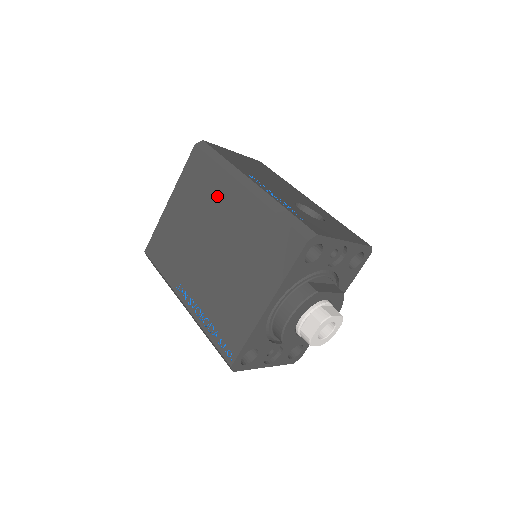
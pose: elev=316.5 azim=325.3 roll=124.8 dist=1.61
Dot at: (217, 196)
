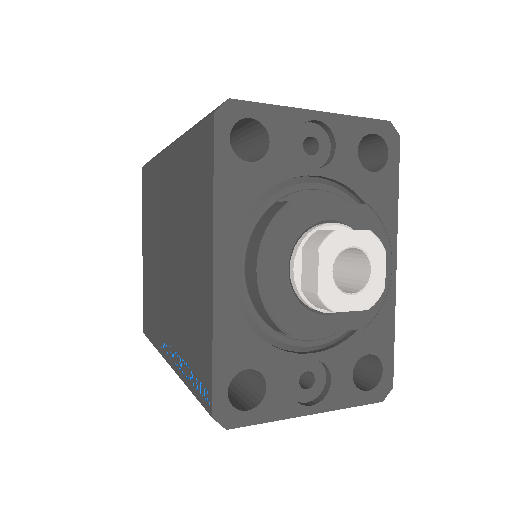
Dot at: (158, 192)
